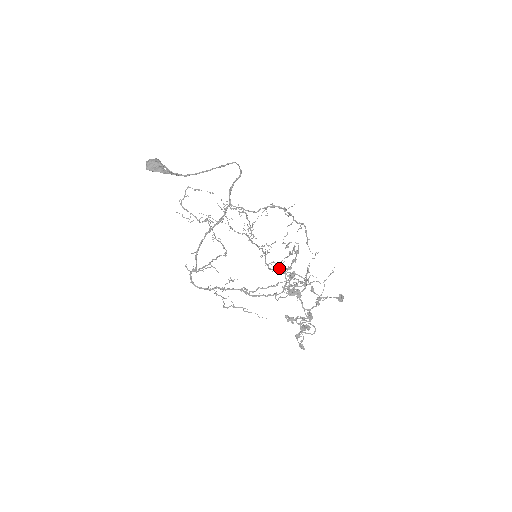
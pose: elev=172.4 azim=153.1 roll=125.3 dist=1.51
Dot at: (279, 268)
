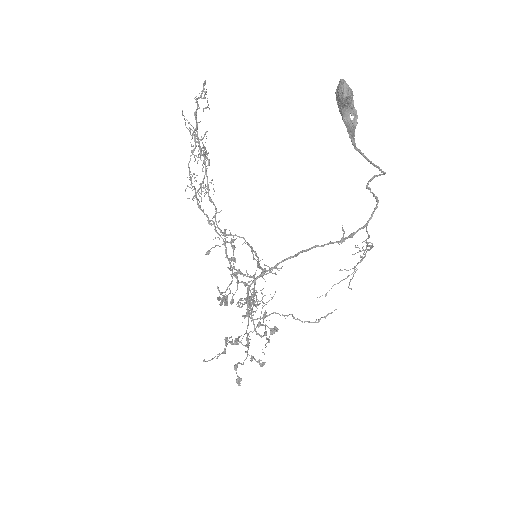
Dot at: (250, 275)
